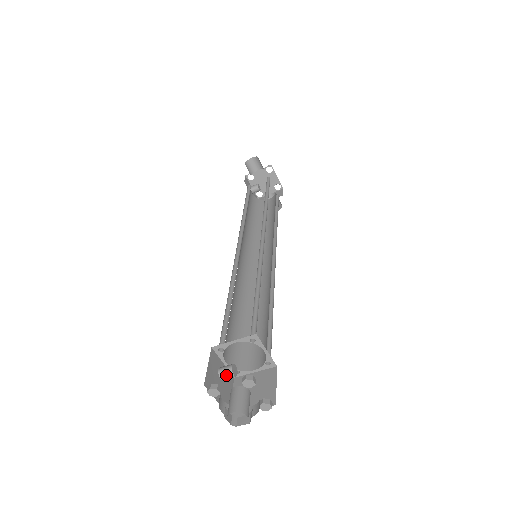
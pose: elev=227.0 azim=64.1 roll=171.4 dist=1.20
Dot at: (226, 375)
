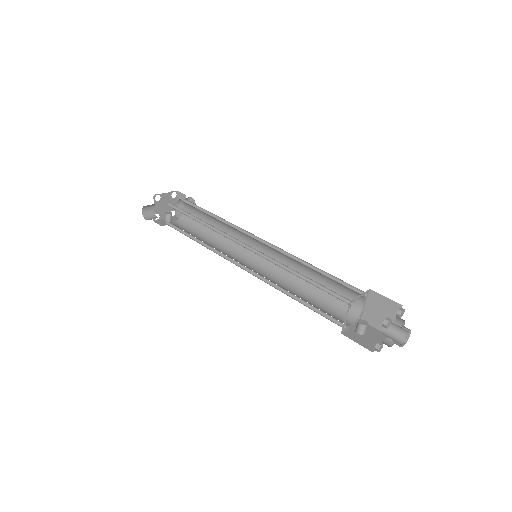
Dot at: (364, 330)
